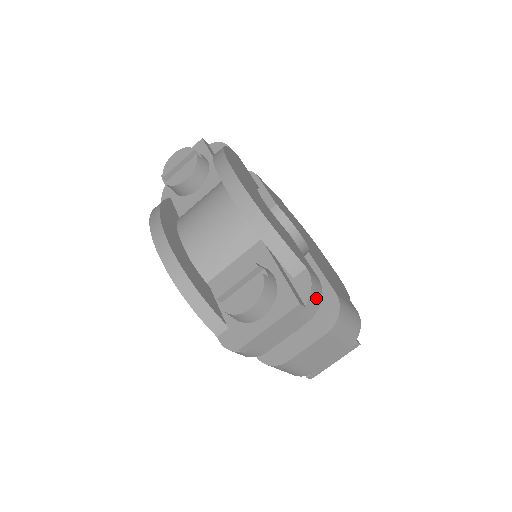
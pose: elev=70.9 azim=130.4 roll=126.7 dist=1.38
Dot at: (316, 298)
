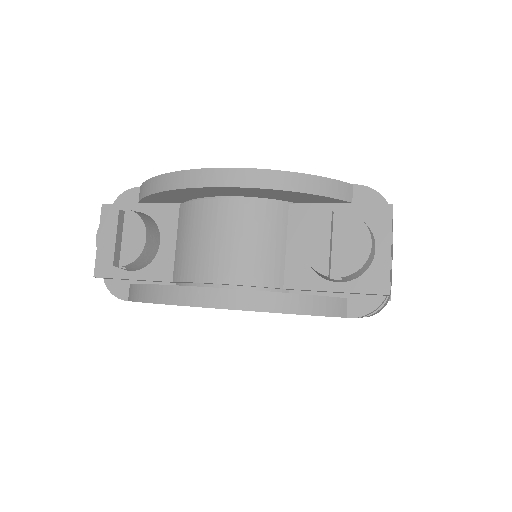
Dot at: occluded
